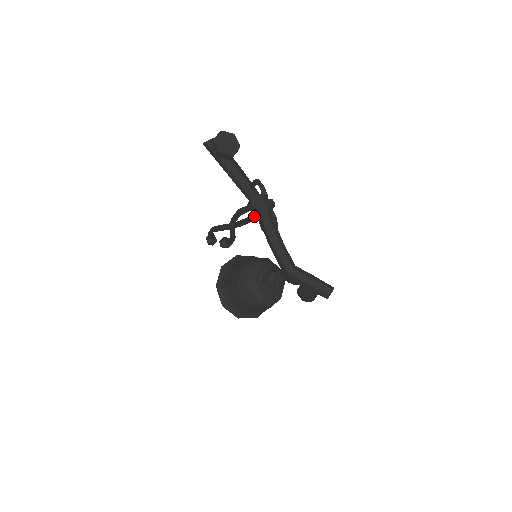
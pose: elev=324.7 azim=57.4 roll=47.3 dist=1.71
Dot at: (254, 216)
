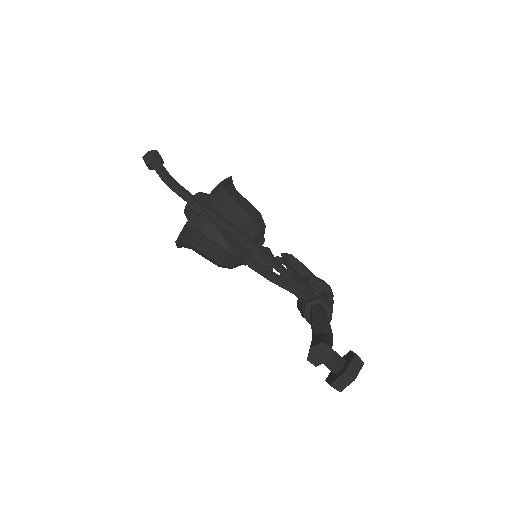
Dot at: occluded
